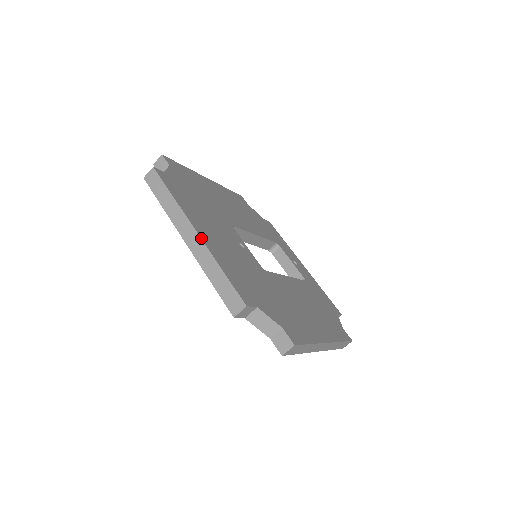
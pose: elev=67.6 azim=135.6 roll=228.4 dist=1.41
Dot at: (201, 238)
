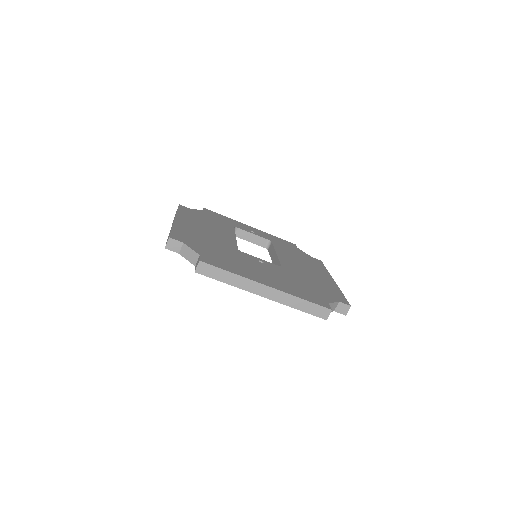
Dot at: (276, 289)
